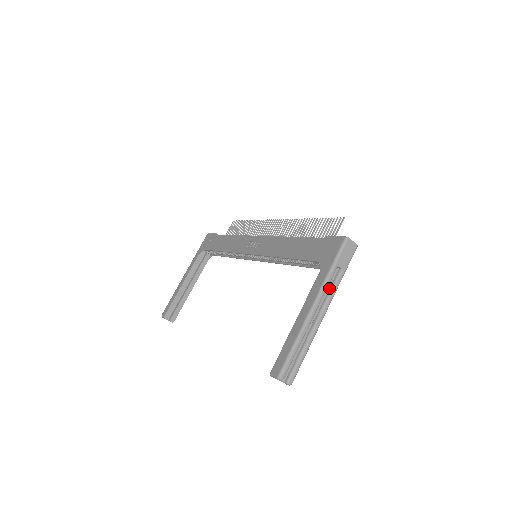
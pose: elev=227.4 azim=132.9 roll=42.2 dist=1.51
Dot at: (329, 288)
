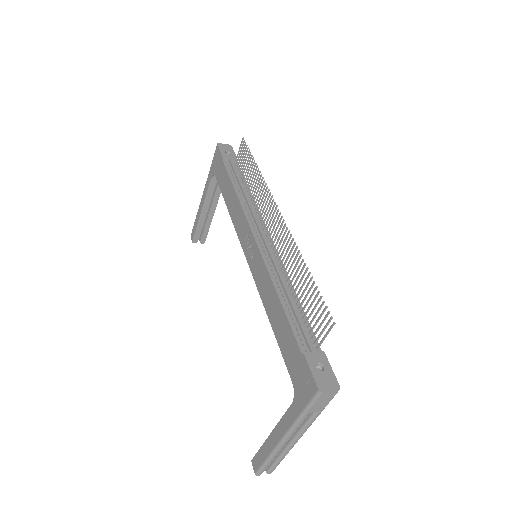
Dot at: (303, 421)
